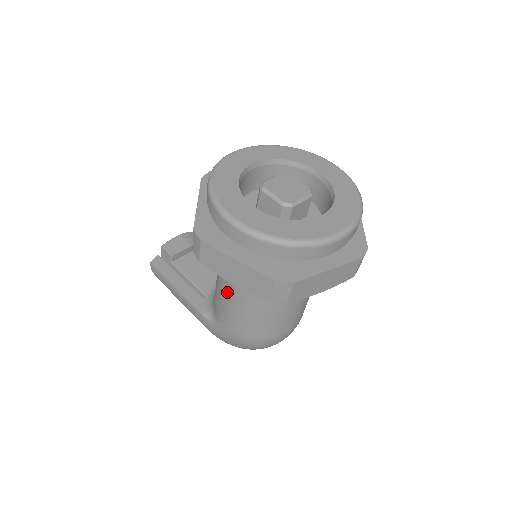
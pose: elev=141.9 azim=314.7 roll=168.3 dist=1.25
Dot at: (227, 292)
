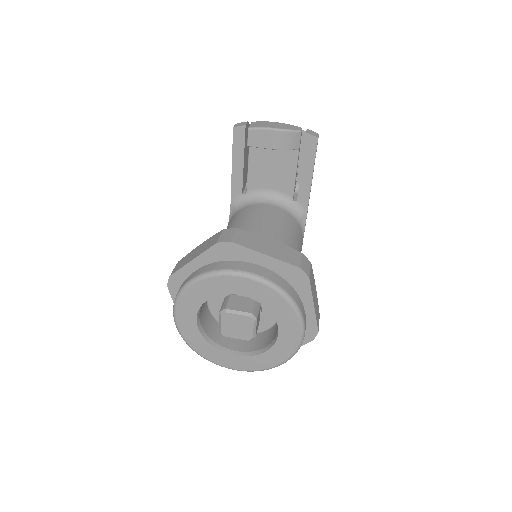
Dot at: occluded
